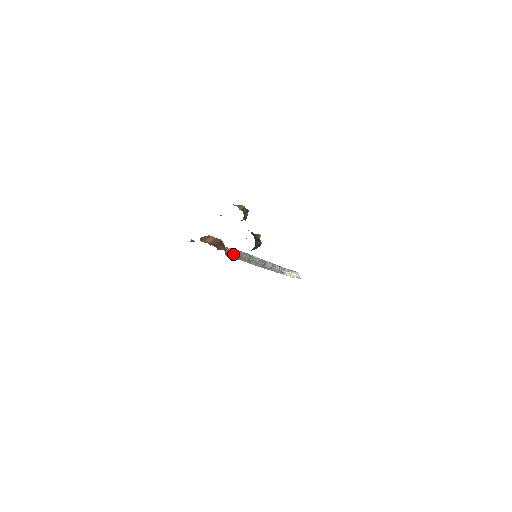
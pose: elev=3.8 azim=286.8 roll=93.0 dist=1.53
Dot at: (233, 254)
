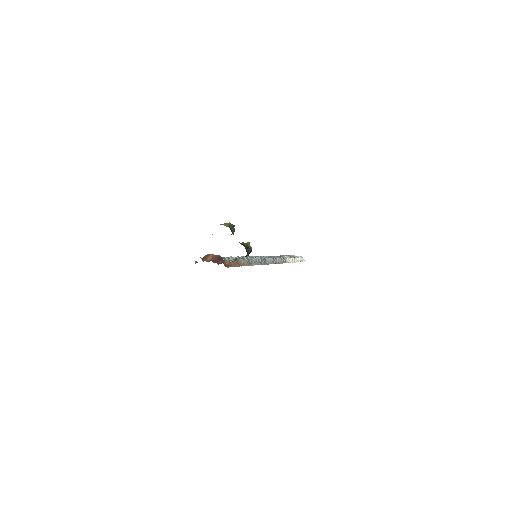
Dot at: (232, 263)
